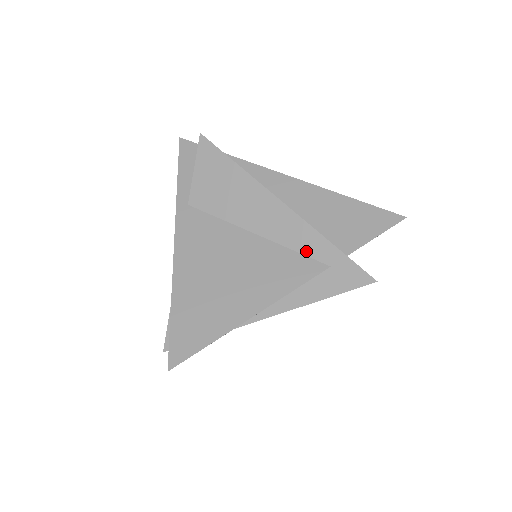
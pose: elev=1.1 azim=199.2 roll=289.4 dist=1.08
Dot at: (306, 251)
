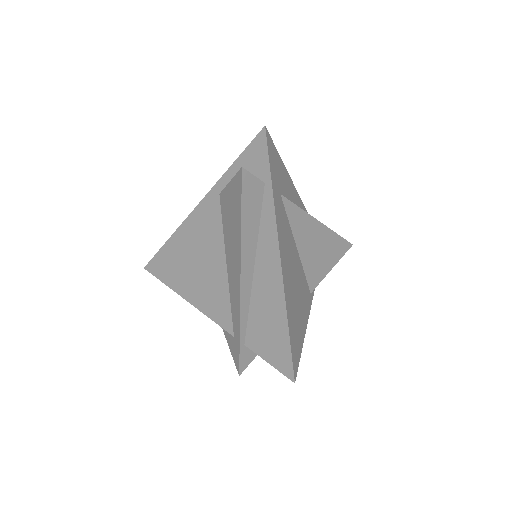
Dot at: (233, 314)
